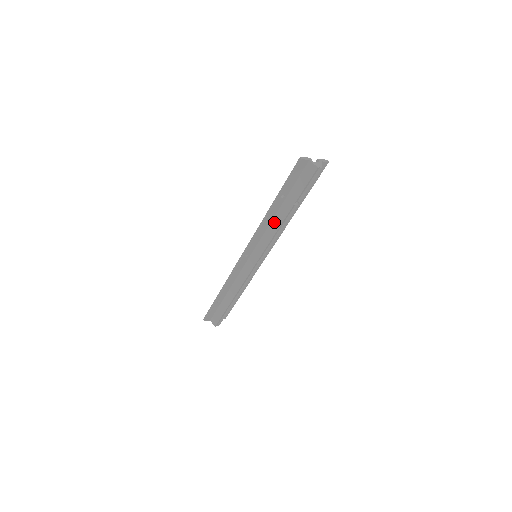
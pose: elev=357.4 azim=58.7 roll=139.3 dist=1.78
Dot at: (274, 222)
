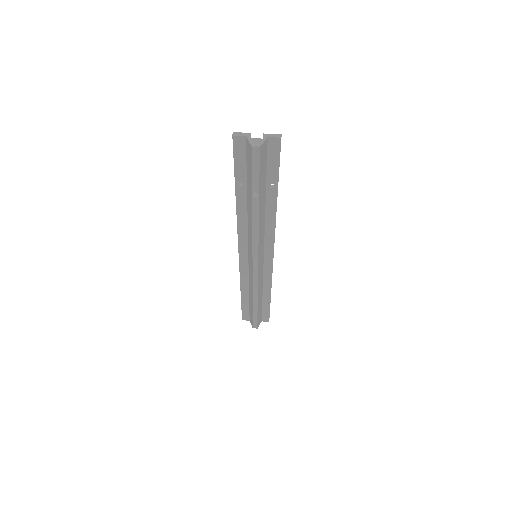
Dot at: (249, 217)
